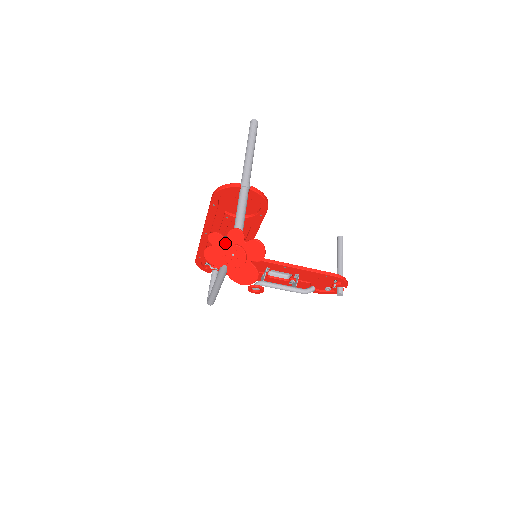
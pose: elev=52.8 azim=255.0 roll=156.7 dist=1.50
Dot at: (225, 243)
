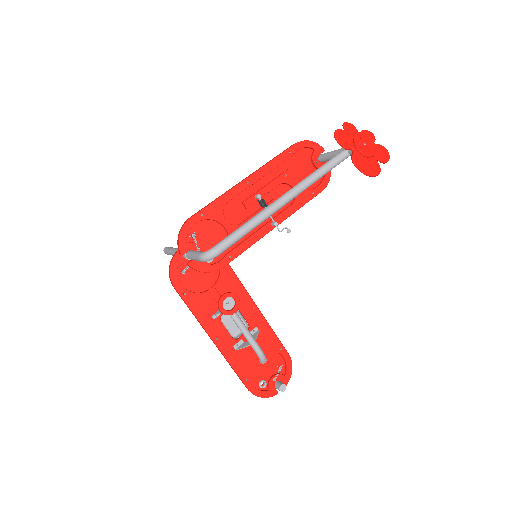
Dot at: (358, 135)
